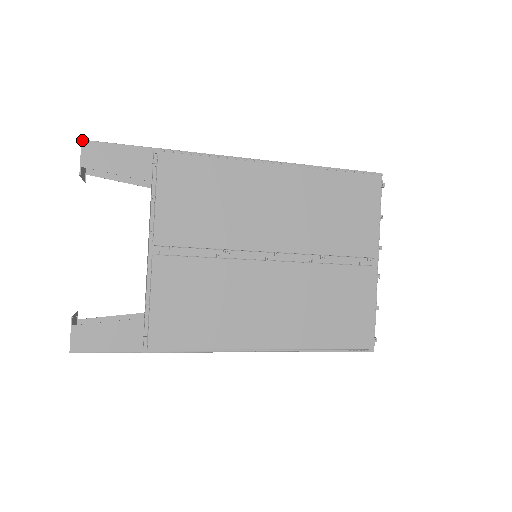
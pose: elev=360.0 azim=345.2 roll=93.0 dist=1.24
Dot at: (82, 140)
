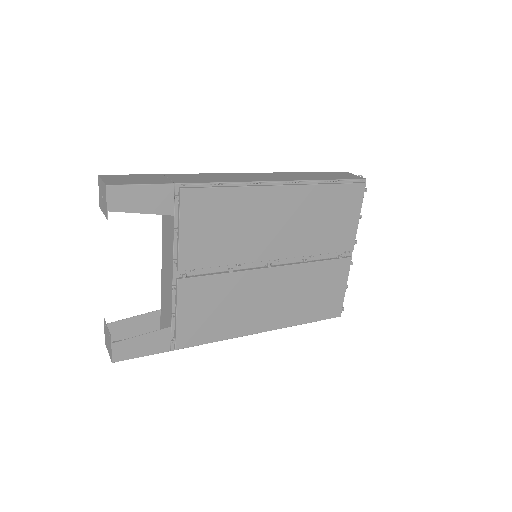
Dot at: (107, 185)
